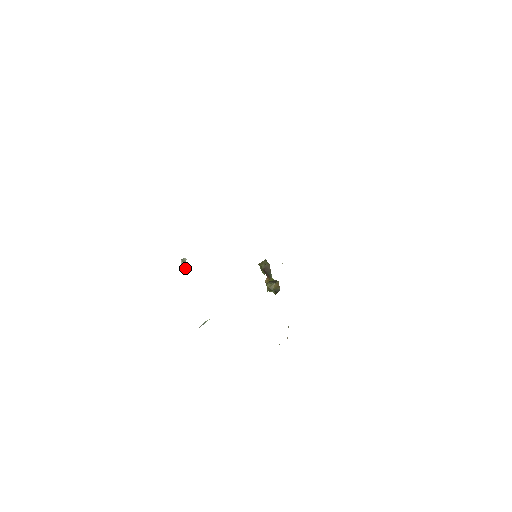
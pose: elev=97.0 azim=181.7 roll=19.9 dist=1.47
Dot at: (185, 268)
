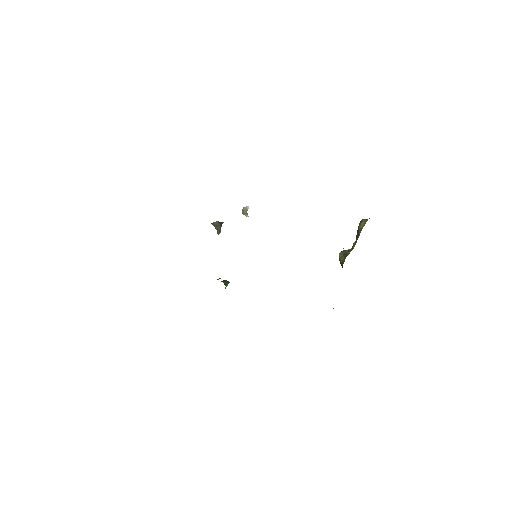
Dot at: (246, 215)
